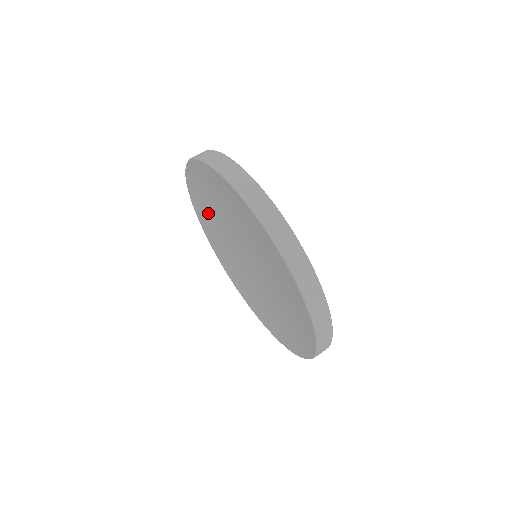
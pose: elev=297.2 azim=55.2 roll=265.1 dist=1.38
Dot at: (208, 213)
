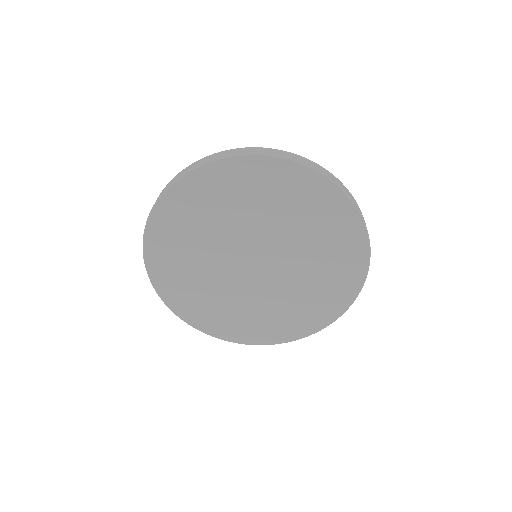
Dot at: (187, 277)
